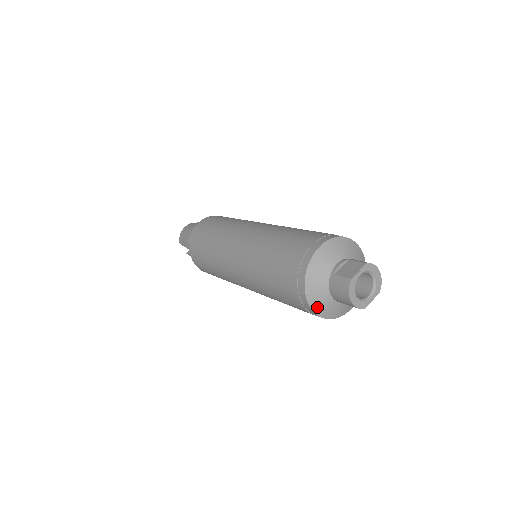
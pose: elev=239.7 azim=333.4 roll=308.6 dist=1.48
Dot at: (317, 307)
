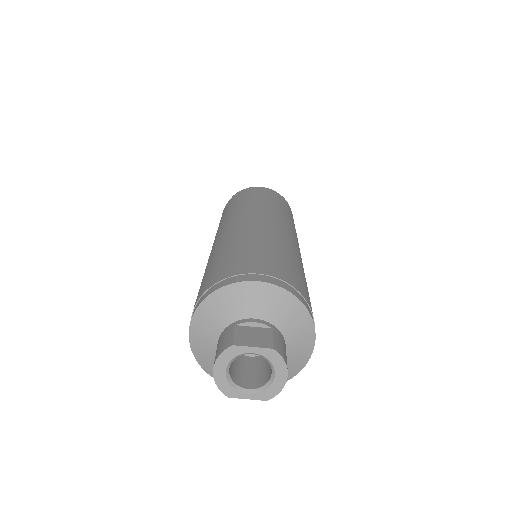
Dot at: (196, 343)
